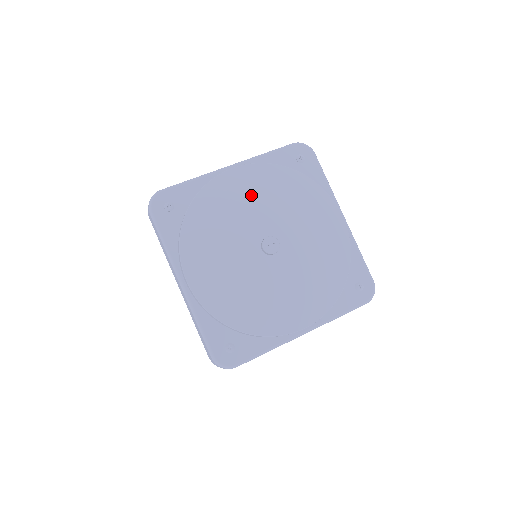
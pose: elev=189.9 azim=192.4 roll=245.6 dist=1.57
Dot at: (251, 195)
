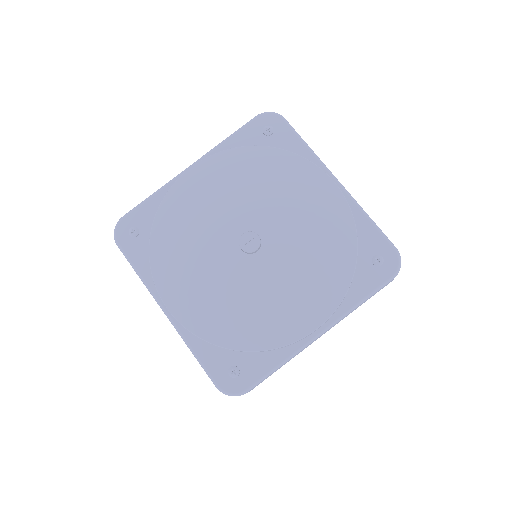
Dot at: (216, 191)
